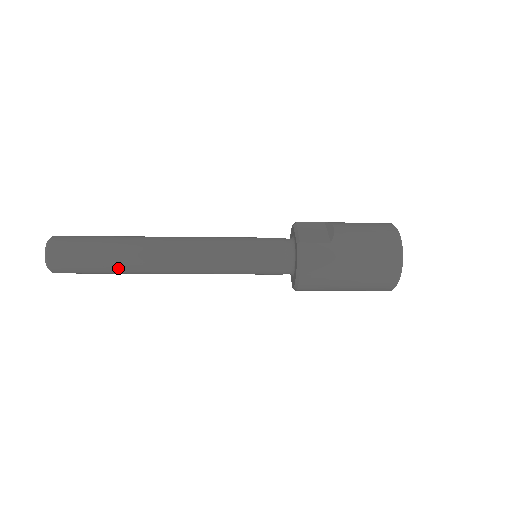
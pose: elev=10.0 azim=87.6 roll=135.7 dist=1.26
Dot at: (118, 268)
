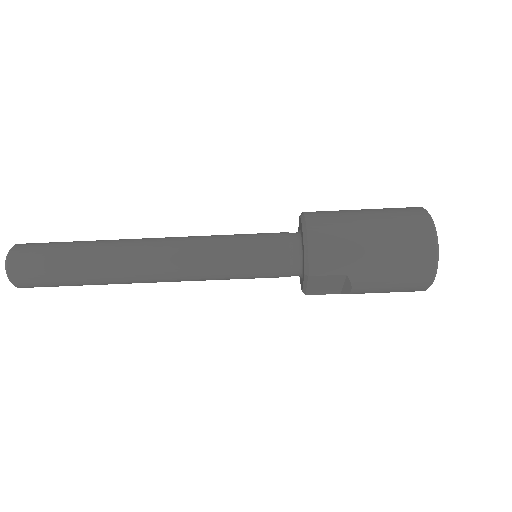
Dot at: (88, 255)
